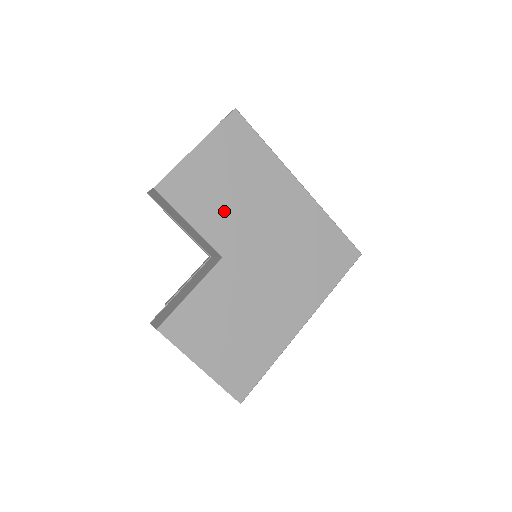
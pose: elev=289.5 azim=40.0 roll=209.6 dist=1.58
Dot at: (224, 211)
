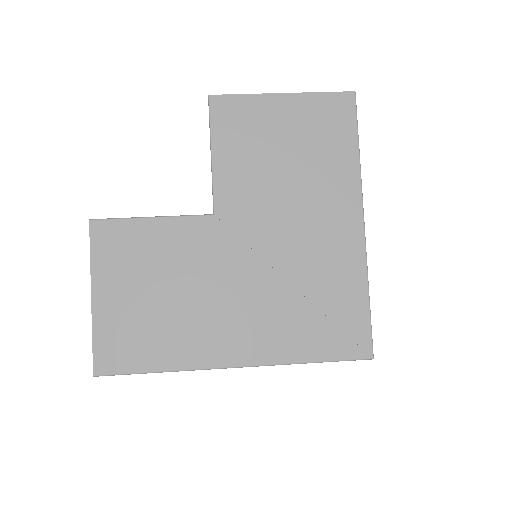
Dot at: (256, 173)
